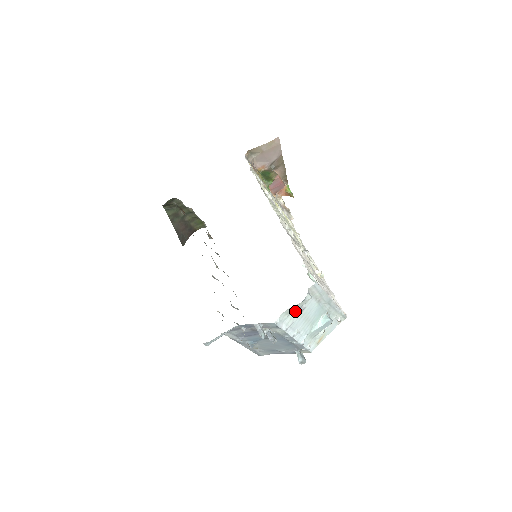
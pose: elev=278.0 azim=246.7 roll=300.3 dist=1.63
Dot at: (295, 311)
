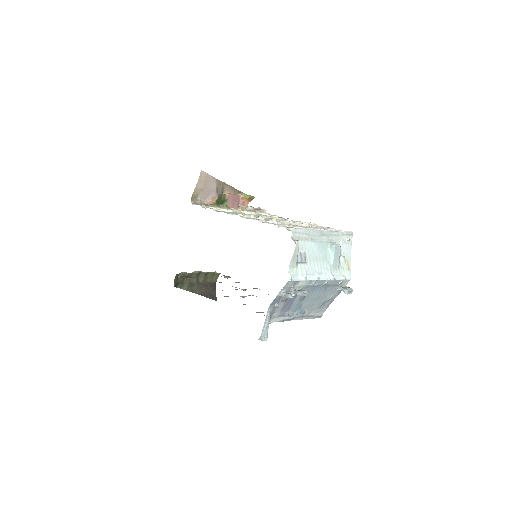
Dot at: (298, 261)
